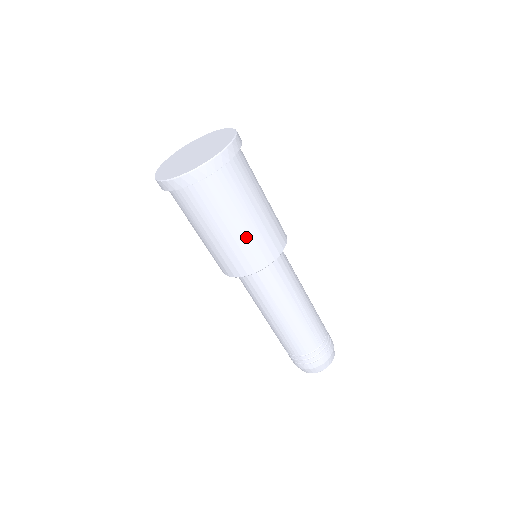
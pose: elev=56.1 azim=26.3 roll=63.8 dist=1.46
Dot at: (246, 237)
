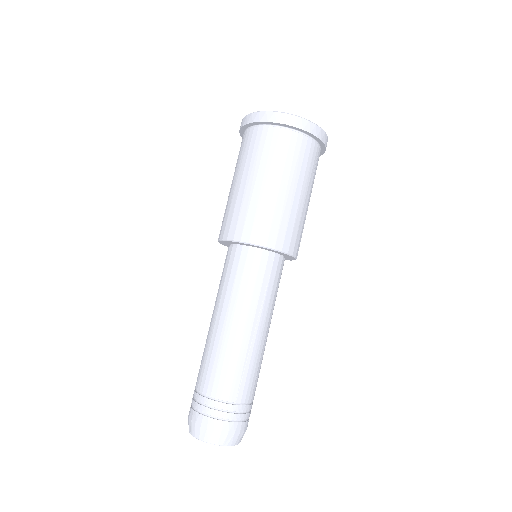
Dot at: (270, 202)
